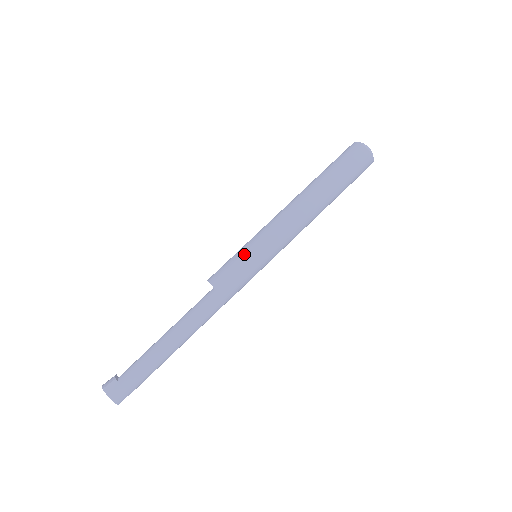
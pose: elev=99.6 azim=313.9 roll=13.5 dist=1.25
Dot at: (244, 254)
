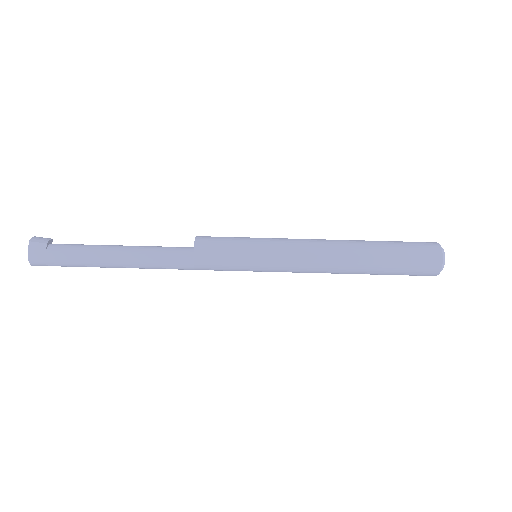
Dot at: (246, 247)
